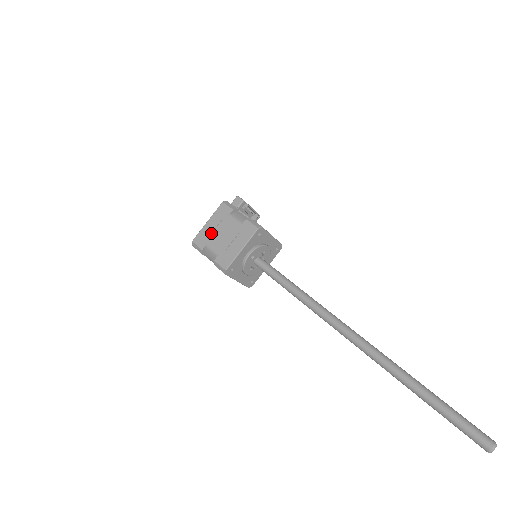
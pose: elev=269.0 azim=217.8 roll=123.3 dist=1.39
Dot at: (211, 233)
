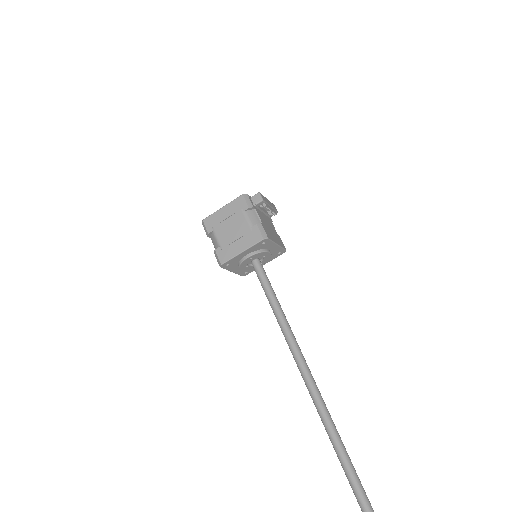
Dot at: (222, 221)
